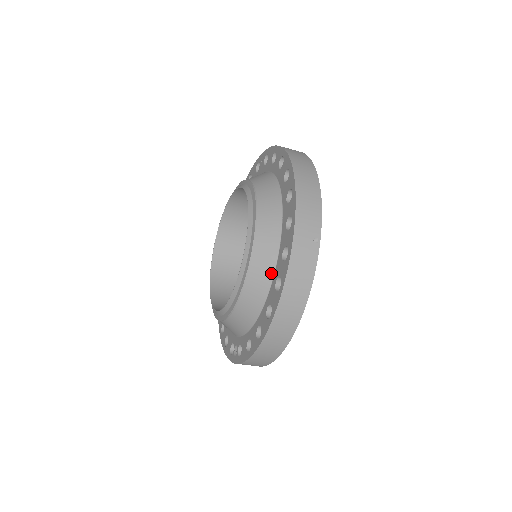
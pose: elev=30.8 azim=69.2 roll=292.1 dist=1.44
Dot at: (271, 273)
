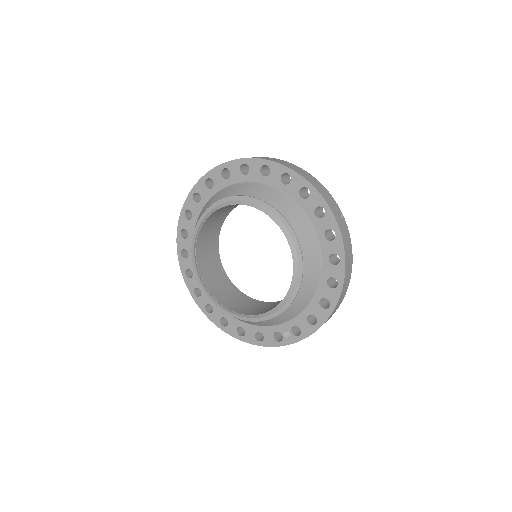
Dot at: (319, 255)
